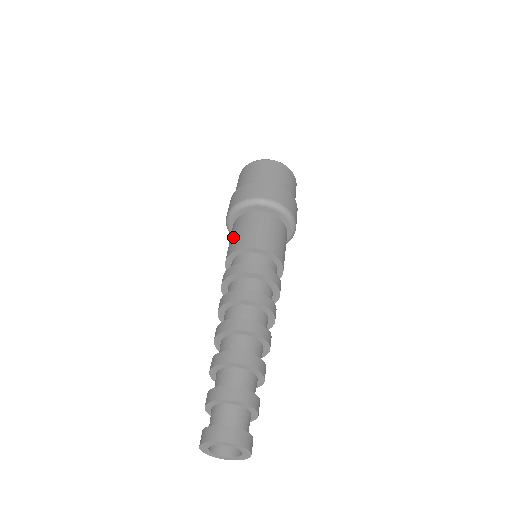
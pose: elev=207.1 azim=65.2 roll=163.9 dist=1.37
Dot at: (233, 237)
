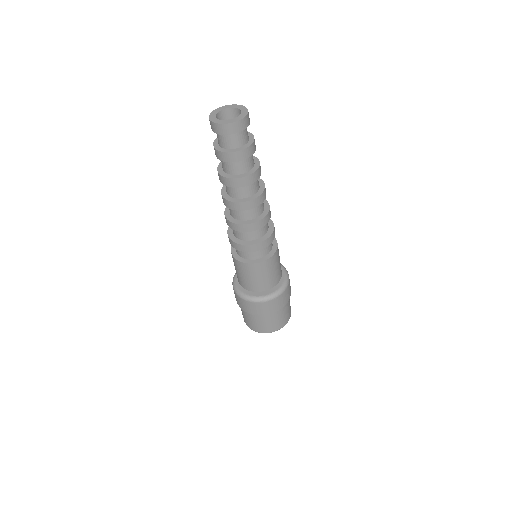
Dot at: occluded
